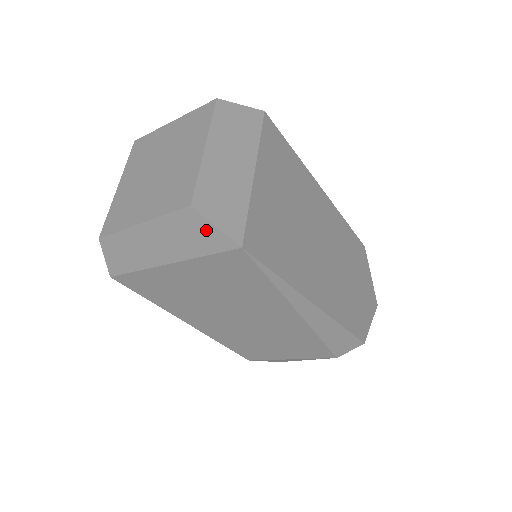
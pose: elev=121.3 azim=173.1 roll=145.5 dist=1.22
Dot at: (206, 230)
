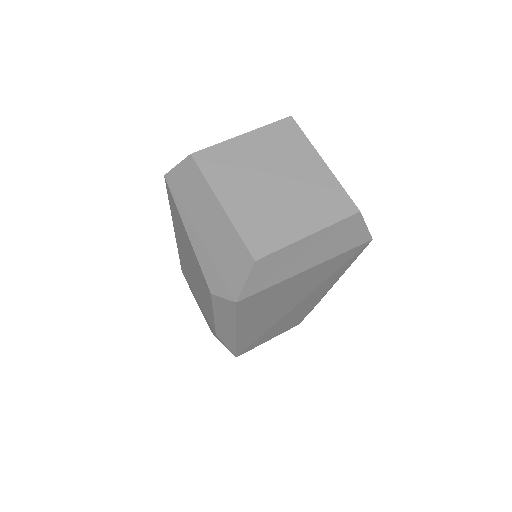
Dot at: (358, 230)
